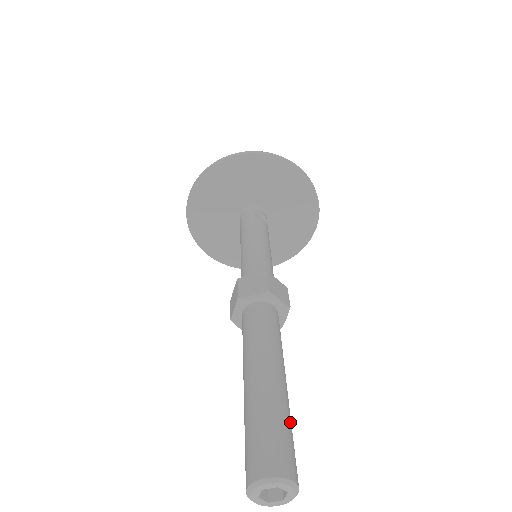
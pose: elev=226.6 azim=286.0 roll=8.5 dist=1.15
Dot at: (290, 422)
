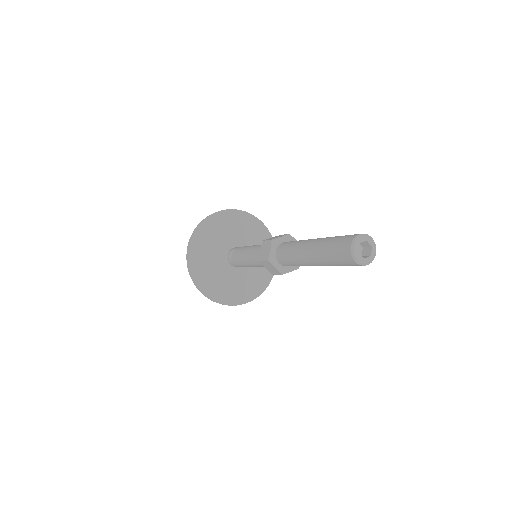
Dot at: occluded
